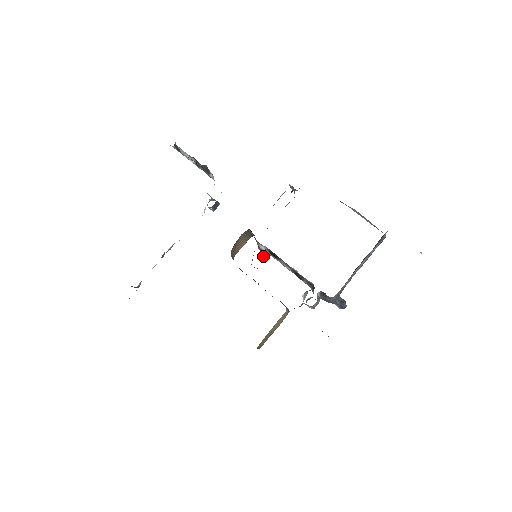
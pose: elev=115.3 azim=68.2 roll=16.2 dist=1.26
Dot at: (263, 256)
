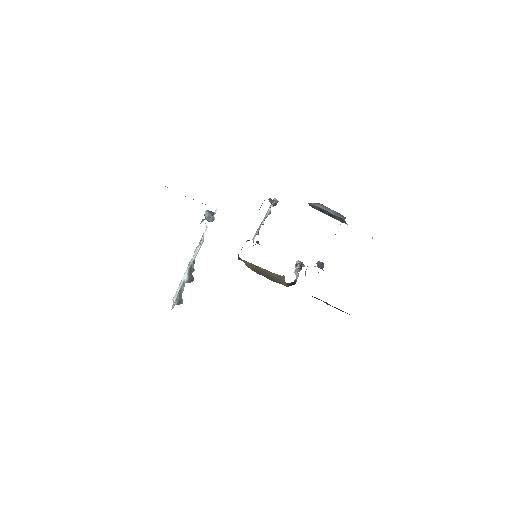
Dot at: occluded
